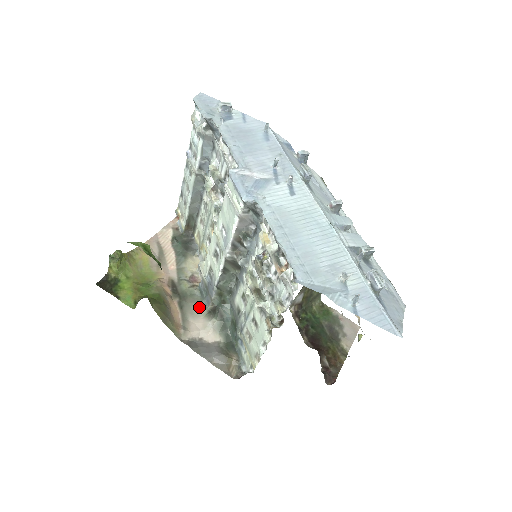
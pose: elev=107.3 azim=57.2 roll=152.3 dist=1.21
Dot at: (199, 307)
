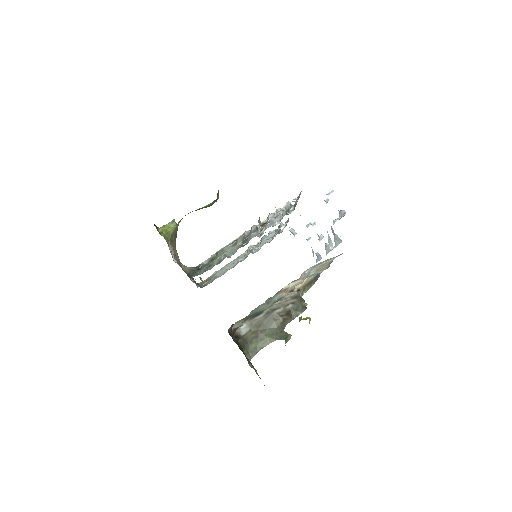
Dot at: occluded
